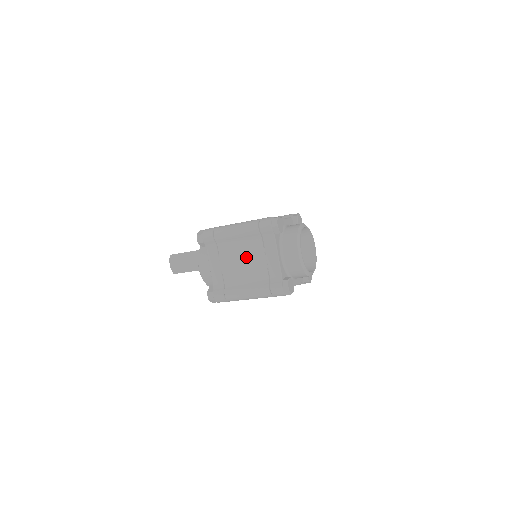
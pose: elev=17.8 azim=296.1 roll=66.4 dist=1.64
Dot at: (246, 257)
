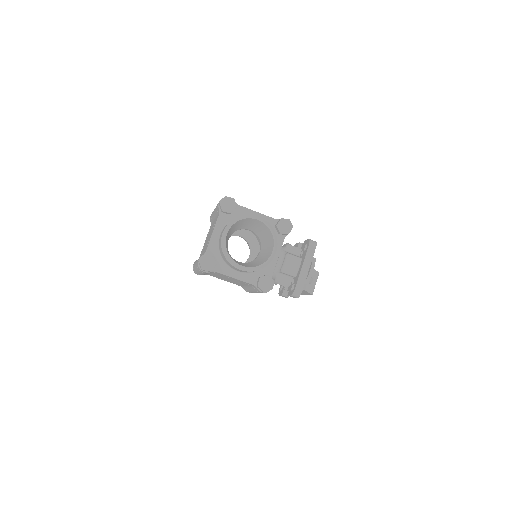
Dot at: occluded
